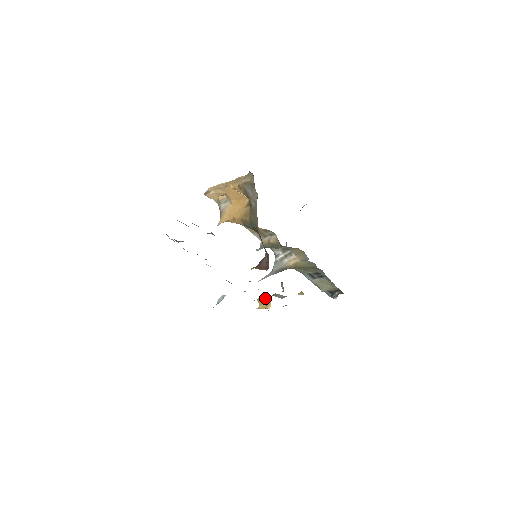
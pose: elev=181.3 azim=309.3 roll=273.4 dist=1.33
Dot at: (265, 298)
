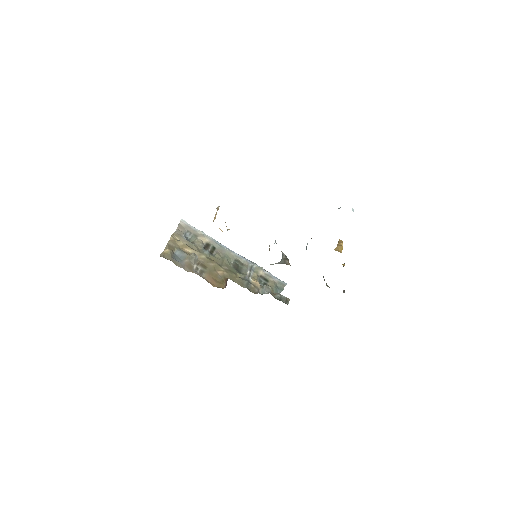
Dot at: (338, 245)
